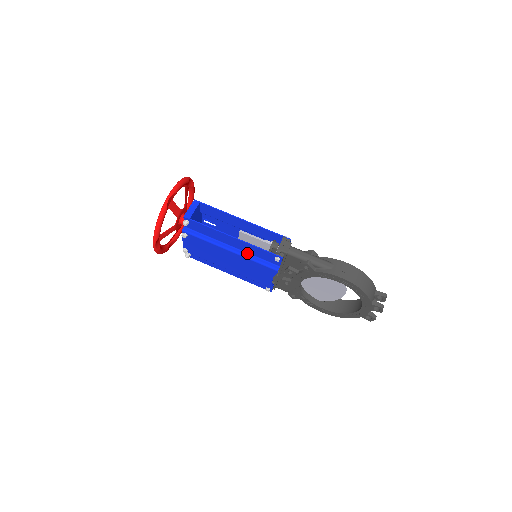
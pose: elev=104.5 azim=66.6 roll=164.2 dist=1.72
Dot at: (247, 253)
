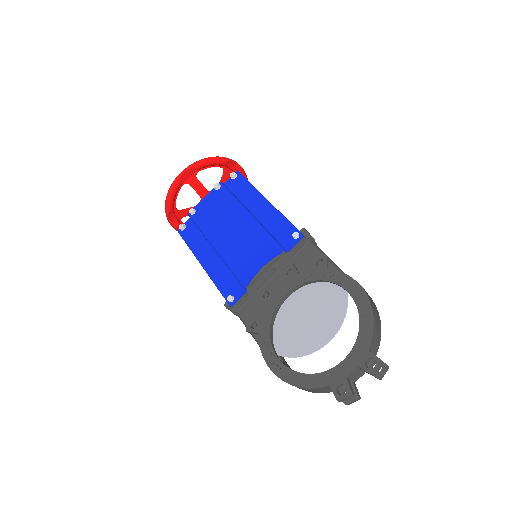
Dot at: (263, 226)
